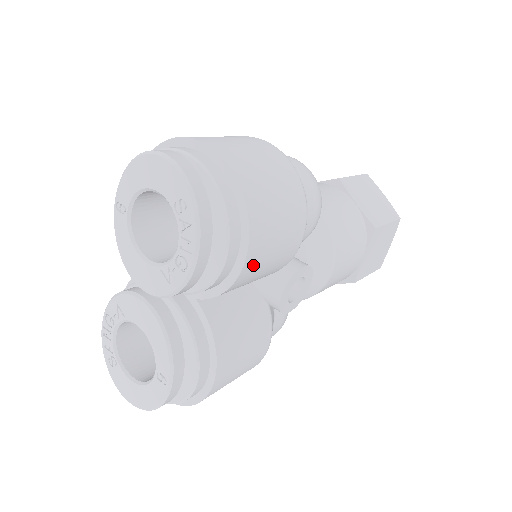
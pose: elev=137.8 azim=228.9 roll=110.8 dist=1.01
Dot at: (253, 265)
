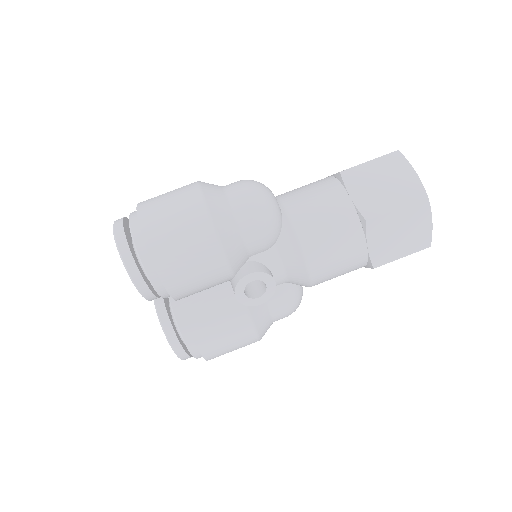
Dot at: (177, 284)
